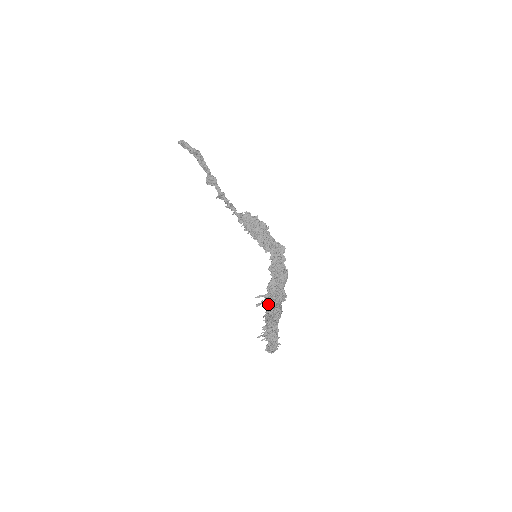
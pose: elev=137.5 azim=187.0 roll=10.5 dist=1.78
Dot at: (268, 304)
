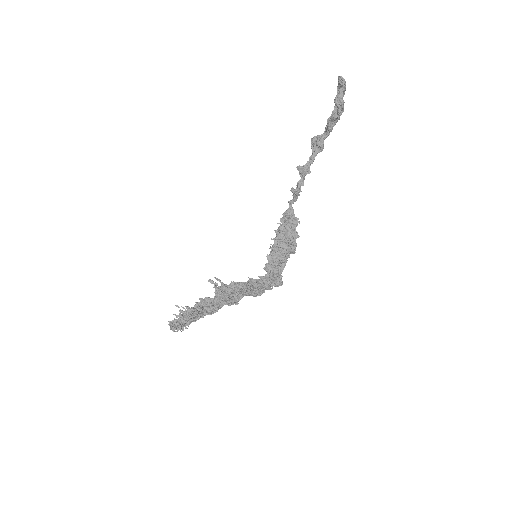
Dot at: (216, 293)
